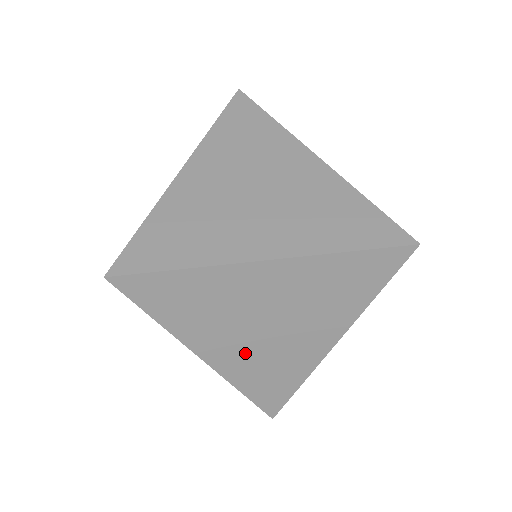
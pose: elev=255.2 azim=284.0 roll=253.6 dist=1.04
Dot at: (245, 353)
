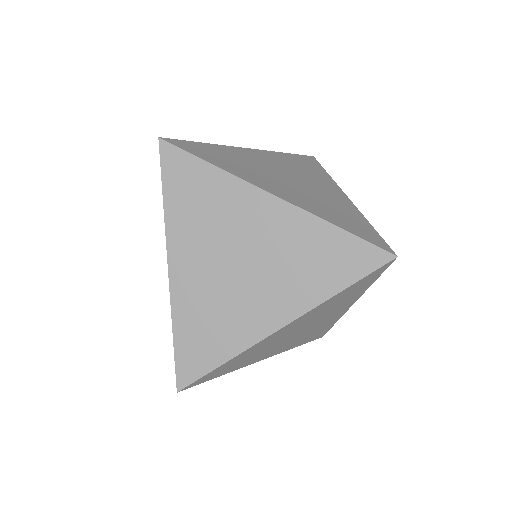
Dot at: (289, 343)
